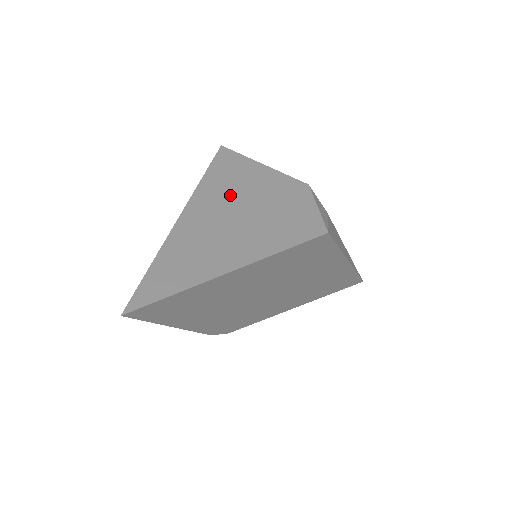
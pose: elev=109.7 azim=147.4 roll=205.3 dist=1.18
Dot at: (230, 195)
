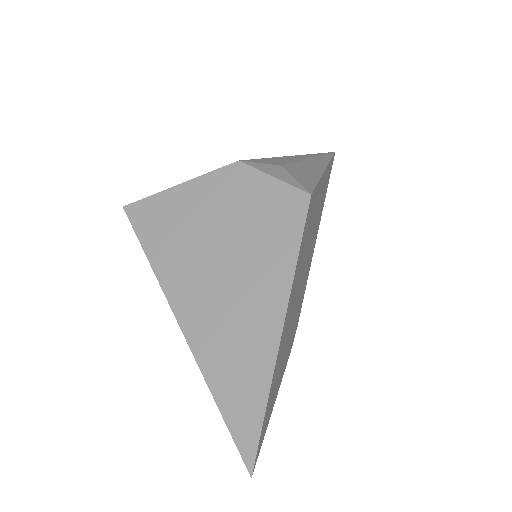
Dot at: (191, 253)
